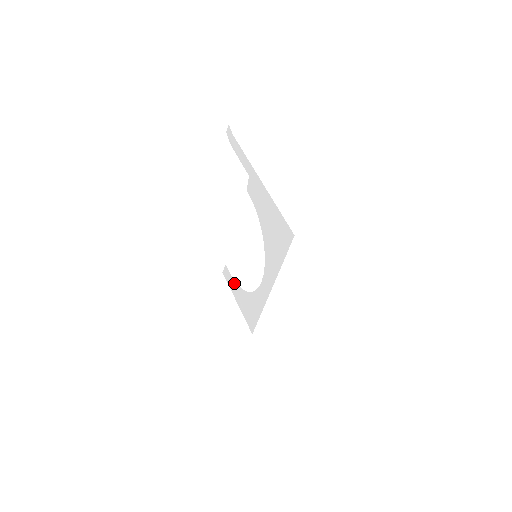
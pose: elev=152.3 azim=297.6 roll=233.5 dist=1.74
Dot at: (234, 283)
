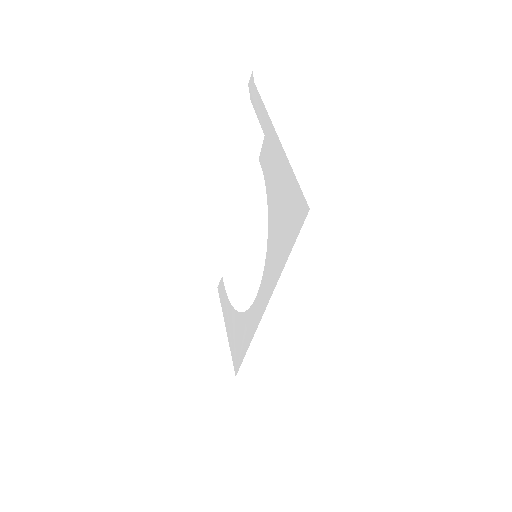
Dot at: (227, 301)
